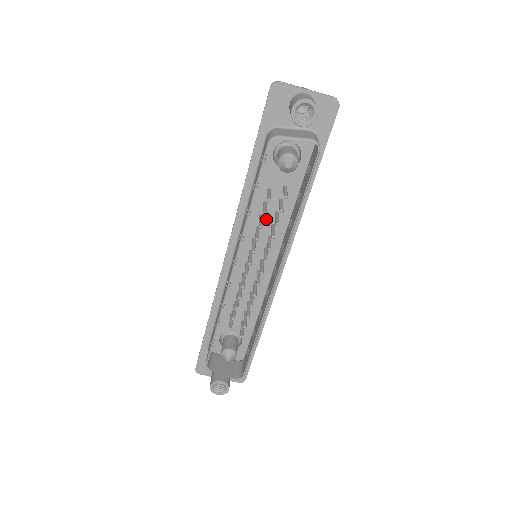
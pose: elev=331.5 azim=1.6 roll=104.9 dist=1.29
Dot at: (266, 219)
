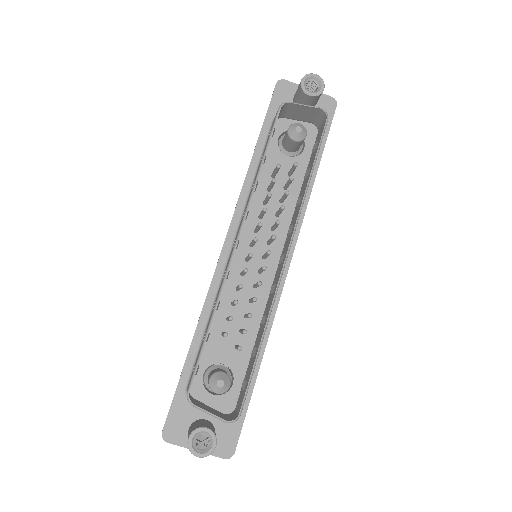
Dot at: (270, 208)
